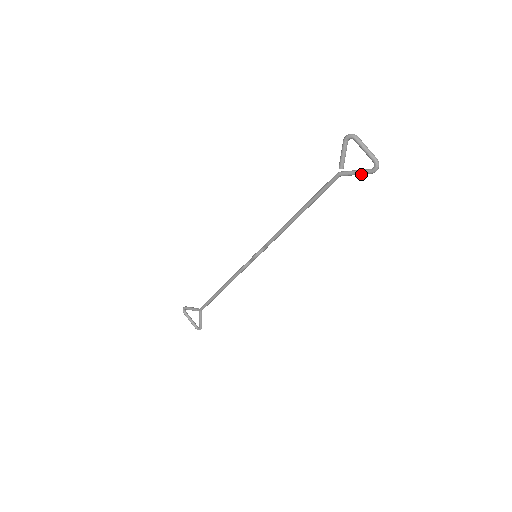
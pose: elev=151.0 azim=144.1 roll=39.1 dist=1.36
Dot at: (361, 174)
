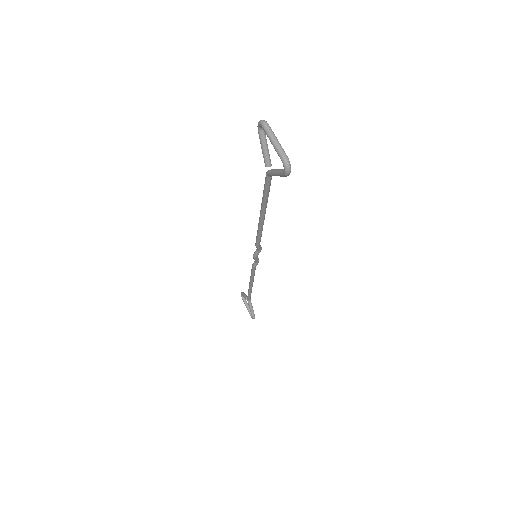
Dot at: occluded
